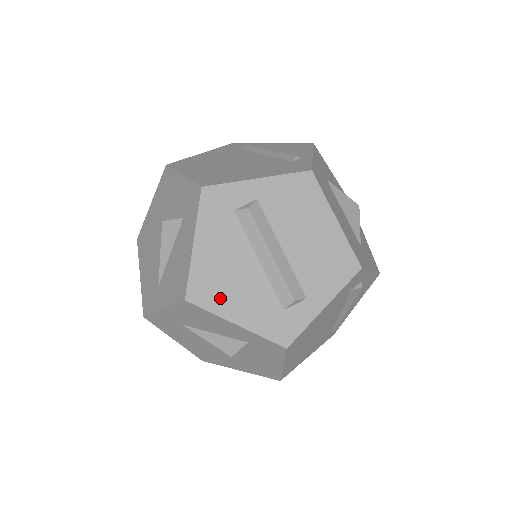
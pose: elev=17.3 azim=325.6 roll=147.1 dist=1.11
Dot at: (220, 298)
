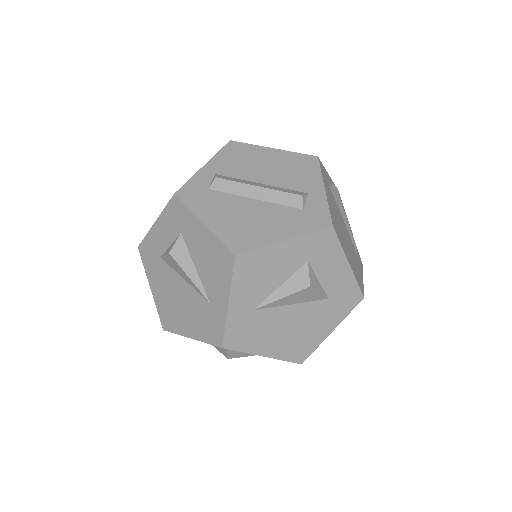
Dot at: (256, 236)
